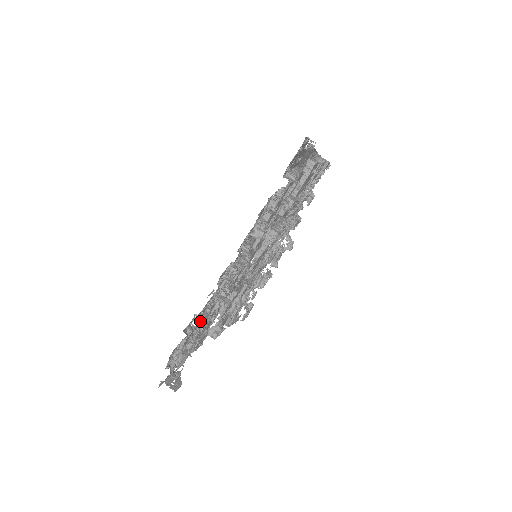
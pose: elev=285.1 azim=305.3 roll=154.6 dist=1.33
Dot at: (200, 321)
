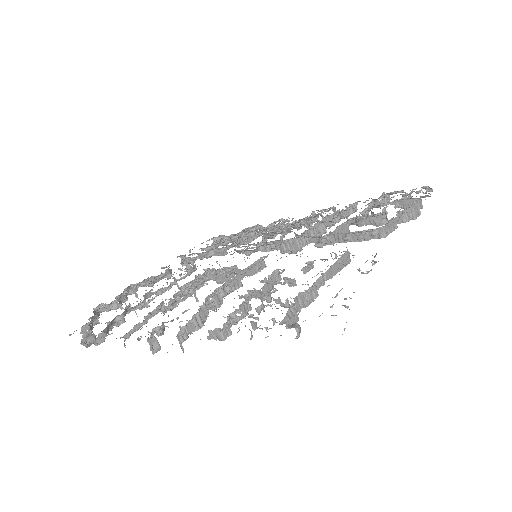
Dot at: occluded
